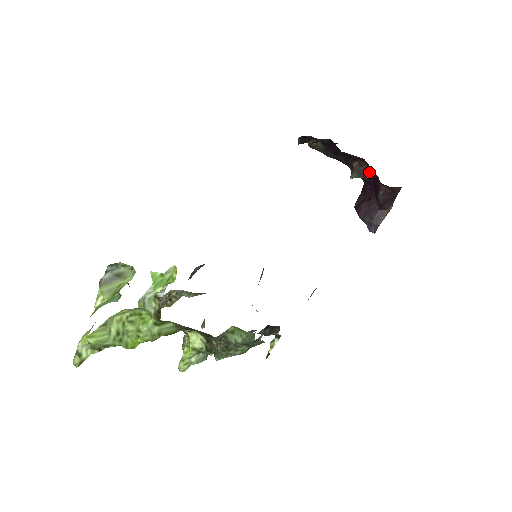
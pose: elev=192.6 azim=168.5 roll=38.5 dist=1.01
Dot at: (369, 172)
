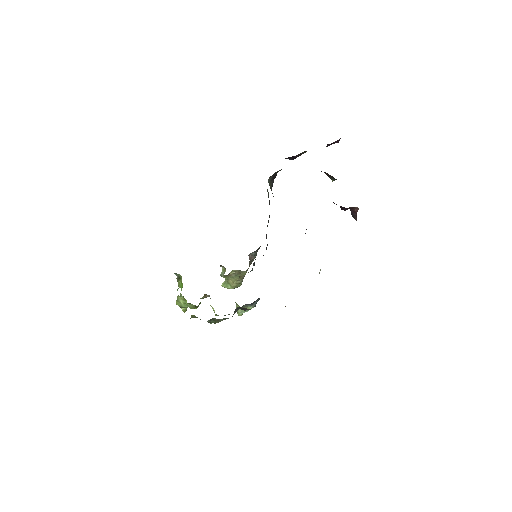
Dot at: occluded
